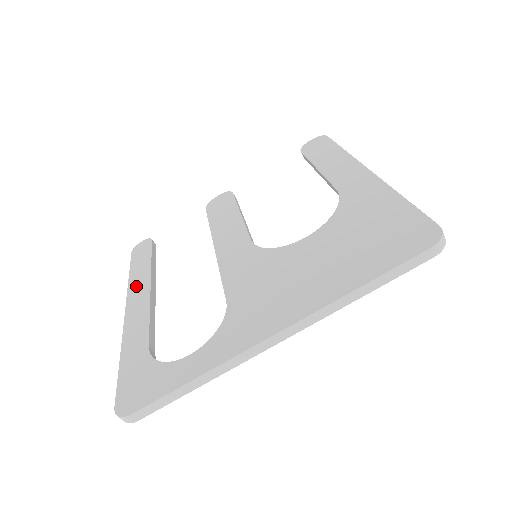
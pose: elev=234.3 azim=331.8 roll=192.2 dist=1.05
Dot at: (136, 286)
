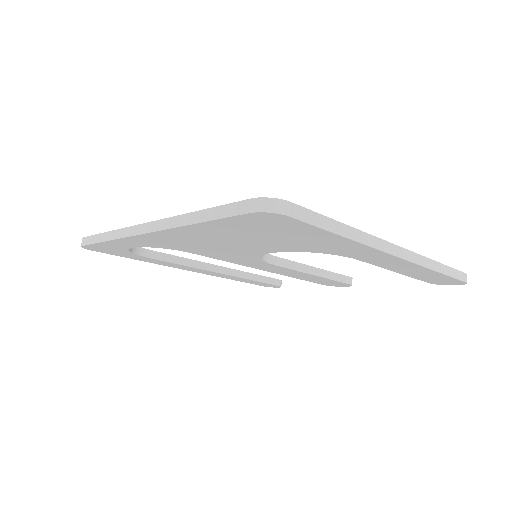
Dot at: occluded
